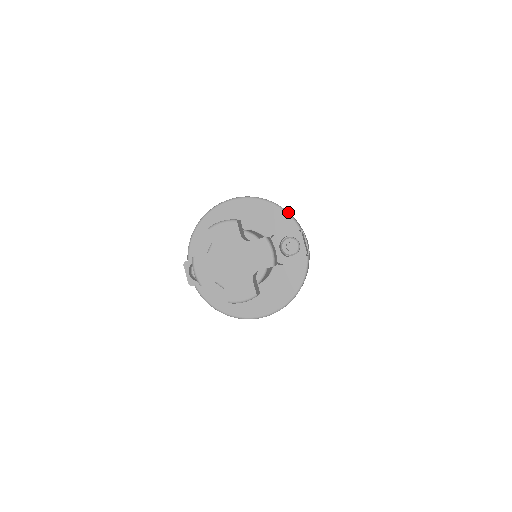
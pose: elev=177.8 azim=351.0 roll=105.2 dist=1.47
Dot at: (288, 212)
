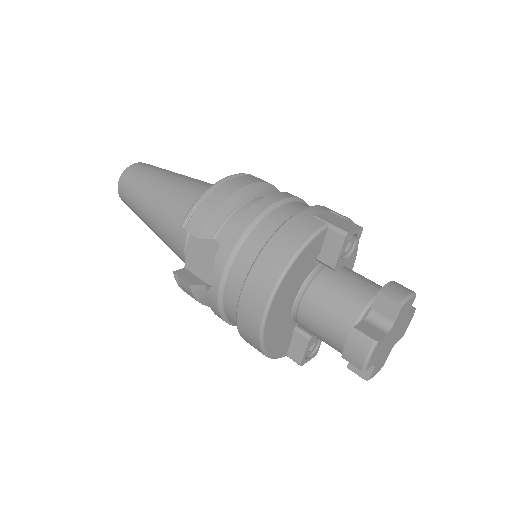
Dot at: (307, 240)
